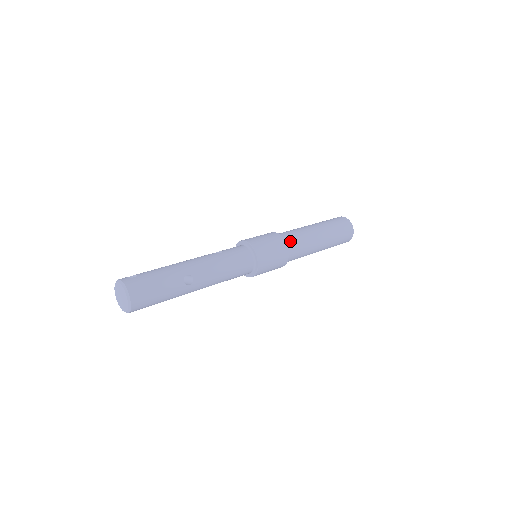
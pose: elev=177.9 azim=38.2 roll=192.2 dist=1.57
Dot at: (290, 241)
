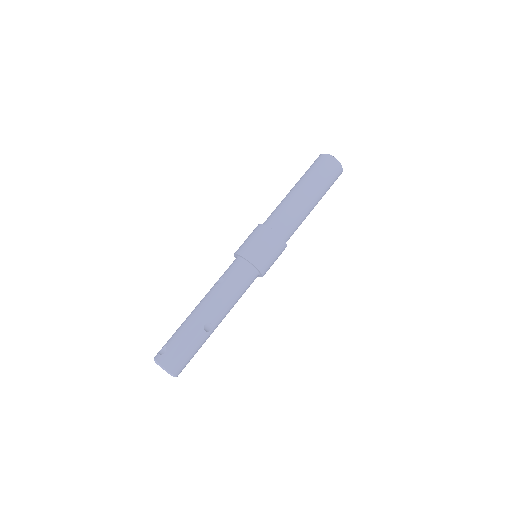
Dot at: (281, 227)
